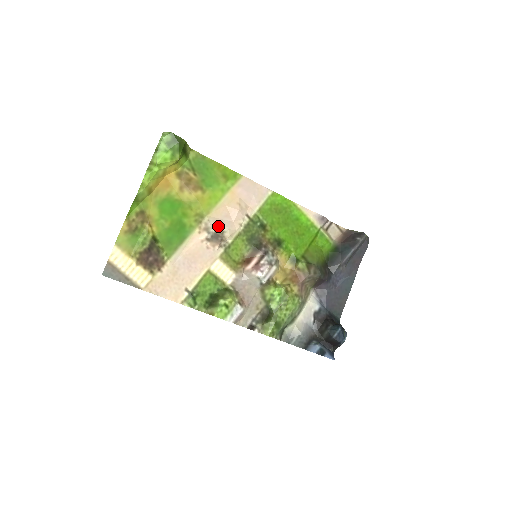
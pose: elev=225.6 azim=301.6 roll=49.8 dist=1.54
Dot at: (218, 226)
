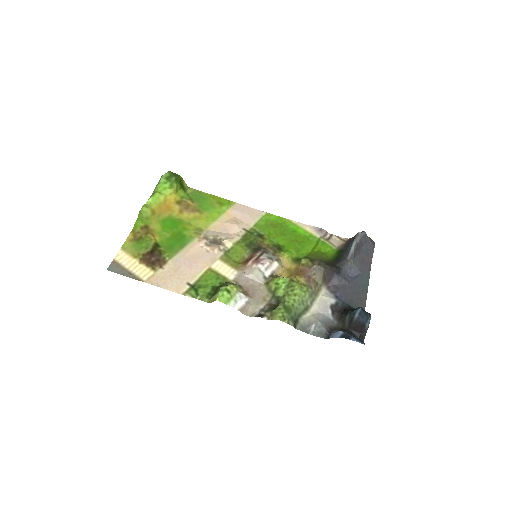
Dot at: (216, 235)
